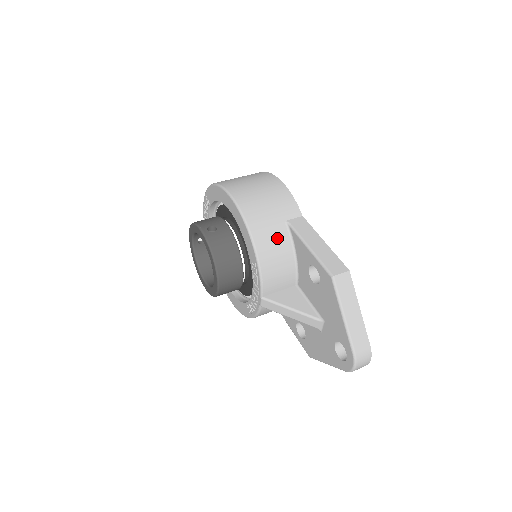
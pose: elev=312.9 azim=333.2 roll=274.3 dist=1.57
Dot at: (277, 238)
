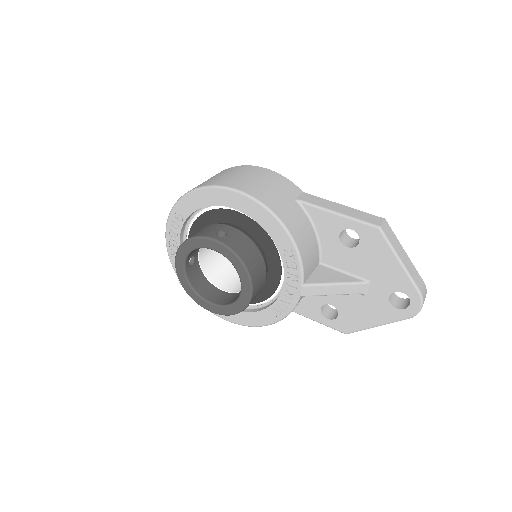
Dot at: (298, 217)
